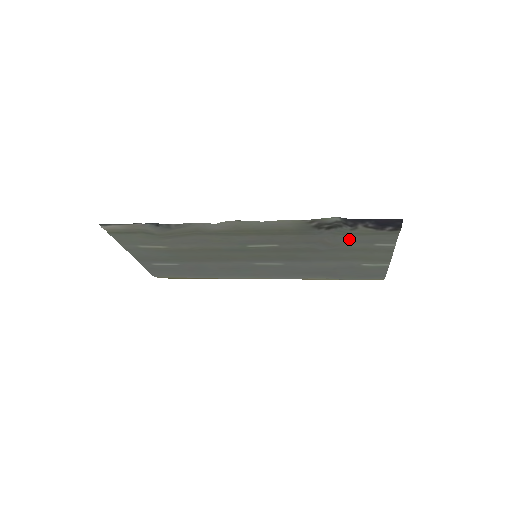
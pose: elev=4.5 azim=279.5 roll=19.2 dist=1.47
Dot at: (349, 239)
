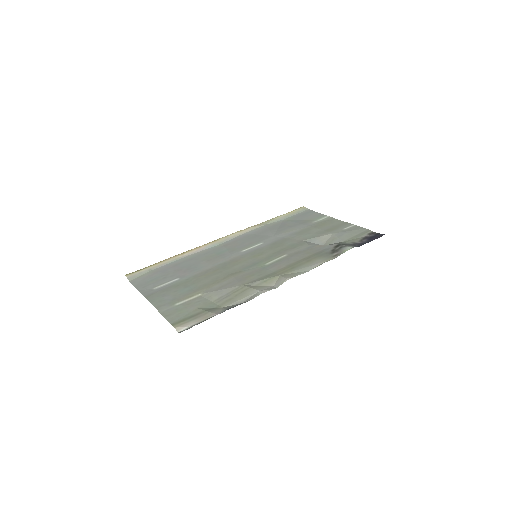
Dot at: (338, 240)
